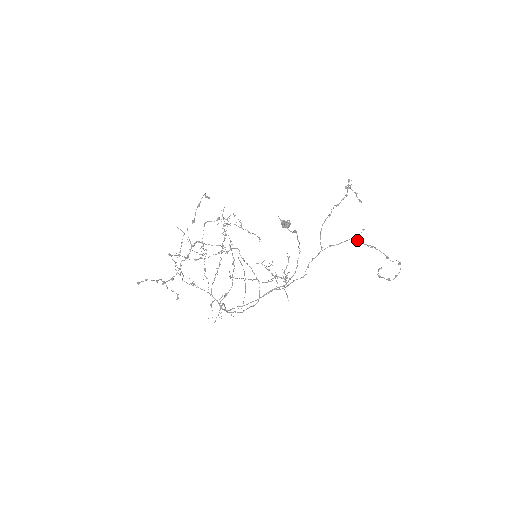
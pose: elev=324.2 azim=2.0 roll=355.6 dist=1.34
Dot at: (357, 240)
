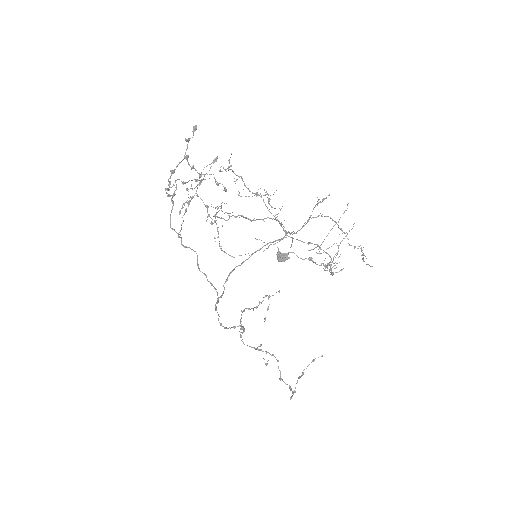
Dot at: occluded
